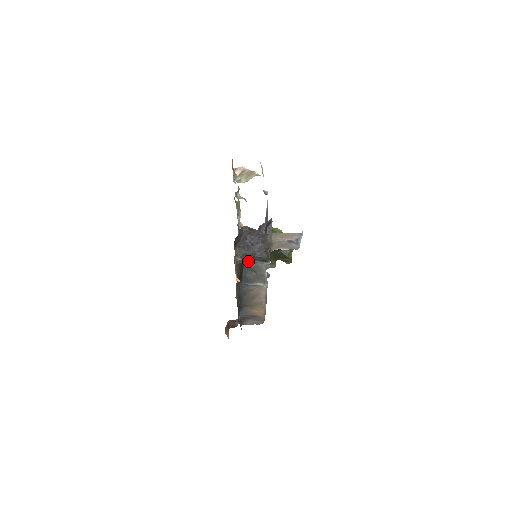
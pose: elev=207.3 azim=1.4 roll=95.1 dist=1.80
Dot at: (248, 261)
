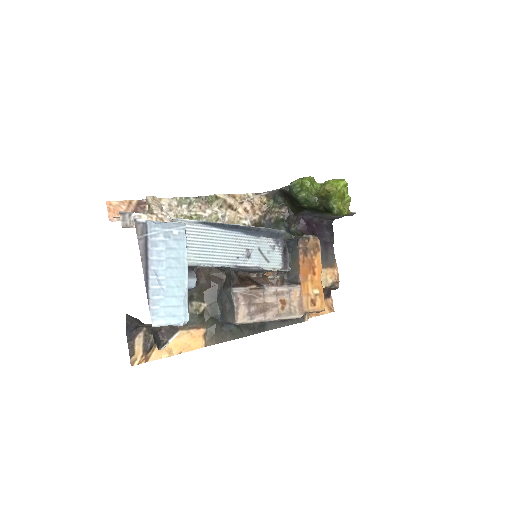
Dot at: (155, 343)
